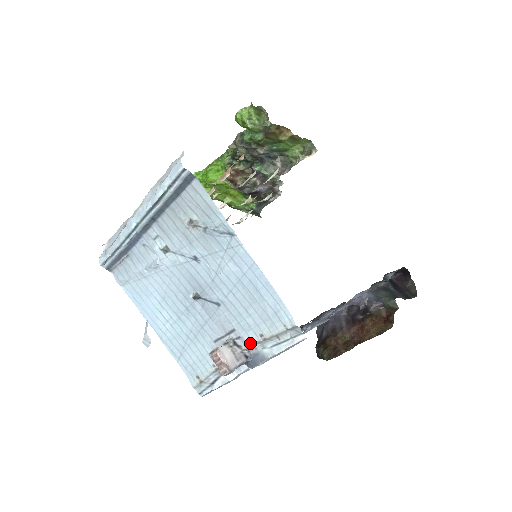
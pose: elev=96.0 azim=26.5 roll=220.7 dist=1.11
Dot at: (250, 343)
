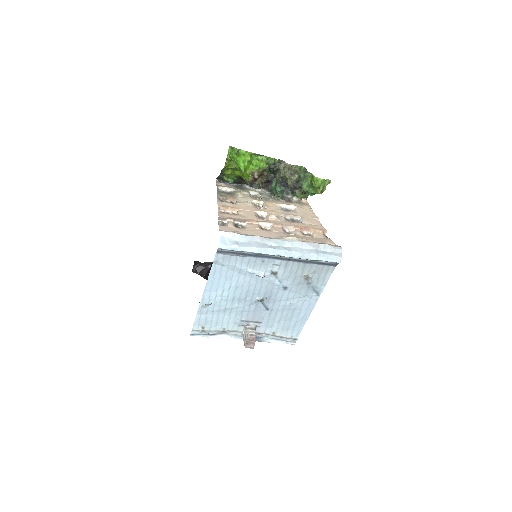
Dot at: (263, 332)
